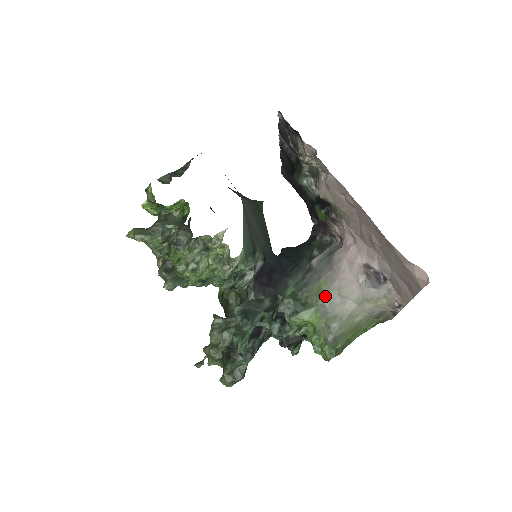
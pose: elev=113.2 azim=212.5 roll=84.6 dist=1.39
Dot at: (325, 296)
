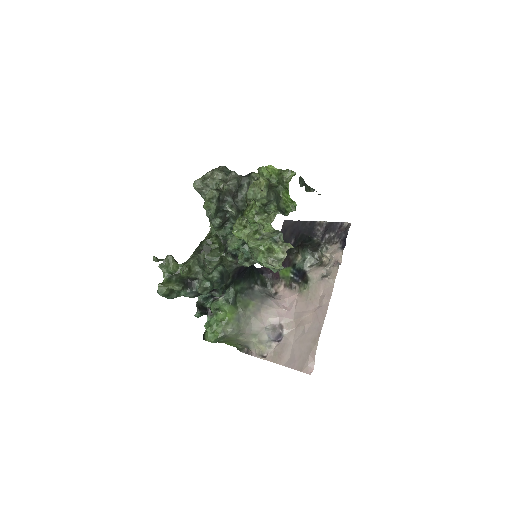
Dot at: (247, 312)
